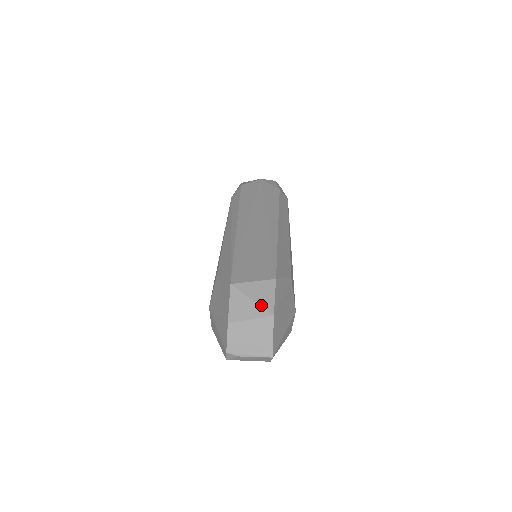
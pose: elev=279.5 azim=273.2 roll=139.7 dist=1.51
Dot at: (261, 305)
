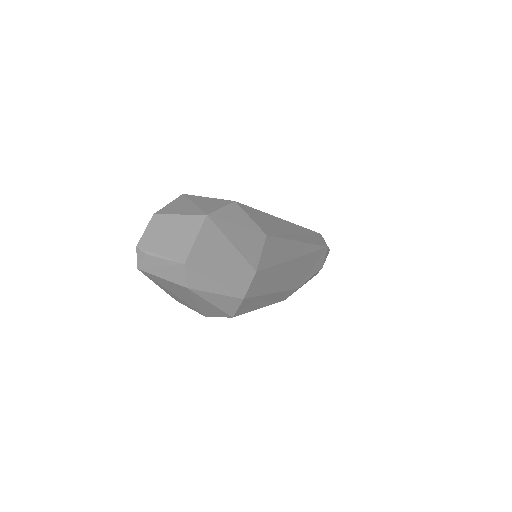
Dot at: (200, 208)
